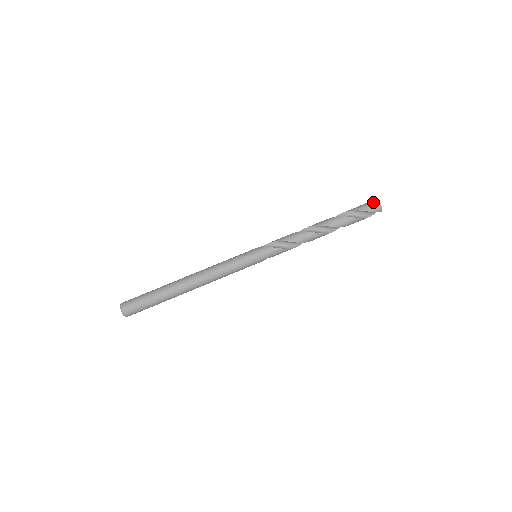
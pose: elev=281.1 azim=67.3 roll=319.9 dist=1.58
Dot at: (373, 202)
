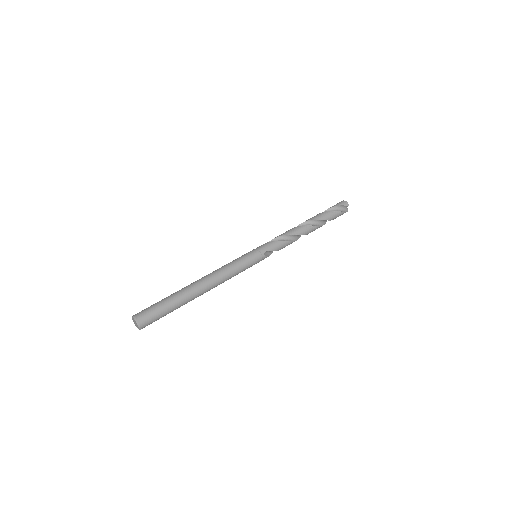
Dot at: occluded
